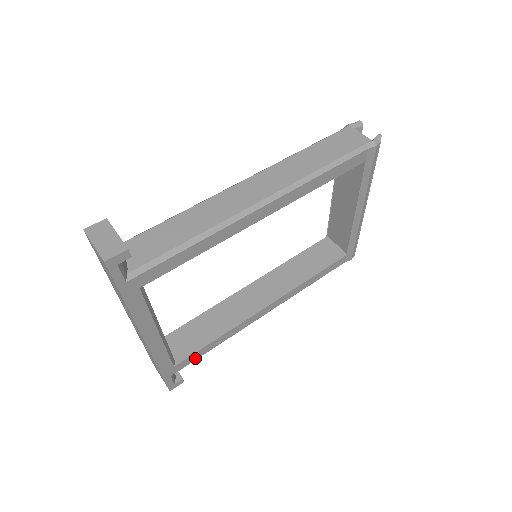
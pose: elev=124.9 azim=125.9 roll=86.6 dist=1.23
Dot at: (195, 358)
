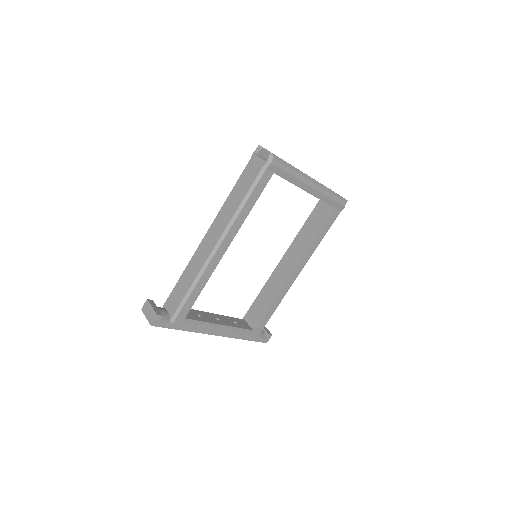
Dot at: (265, 323)
